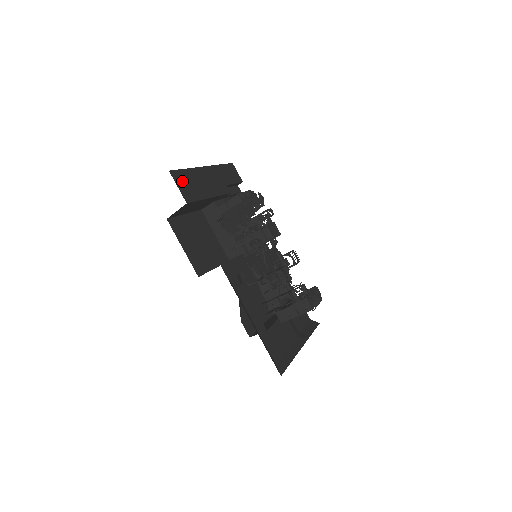
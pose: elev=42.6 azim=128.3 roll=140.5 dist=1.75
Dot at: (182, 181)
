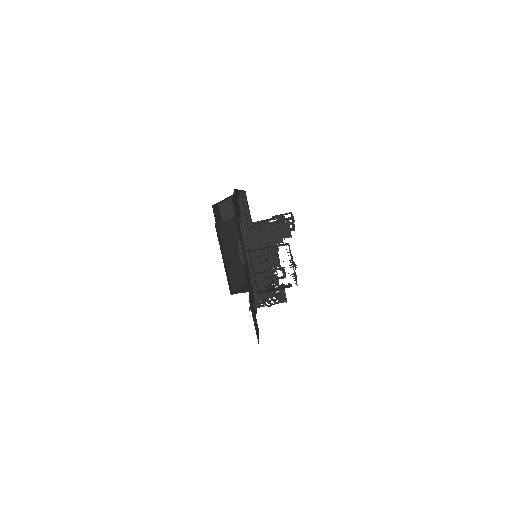
Dot at: occluded
